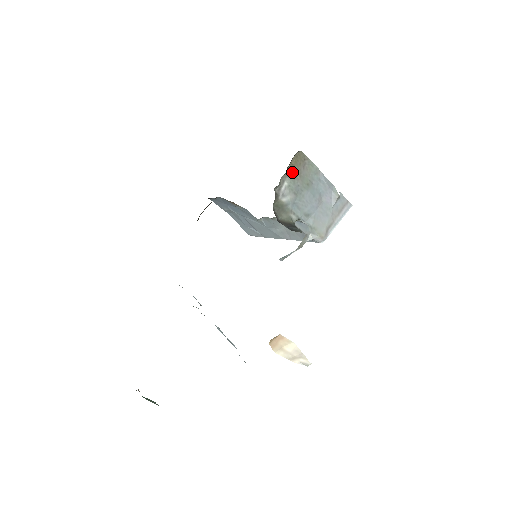
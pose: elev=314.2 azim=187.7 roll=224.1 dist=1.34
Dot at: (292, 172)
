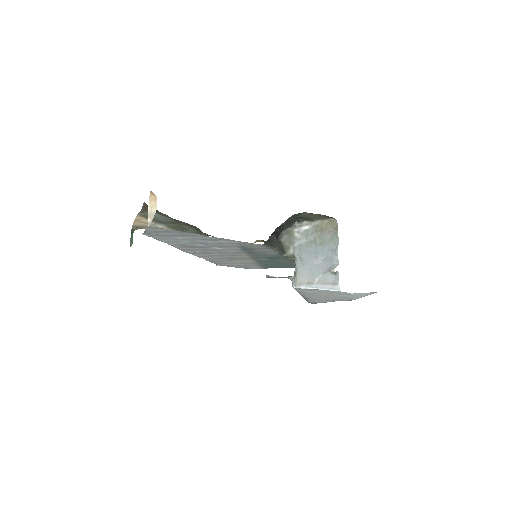
Dot at: (318, 226)
